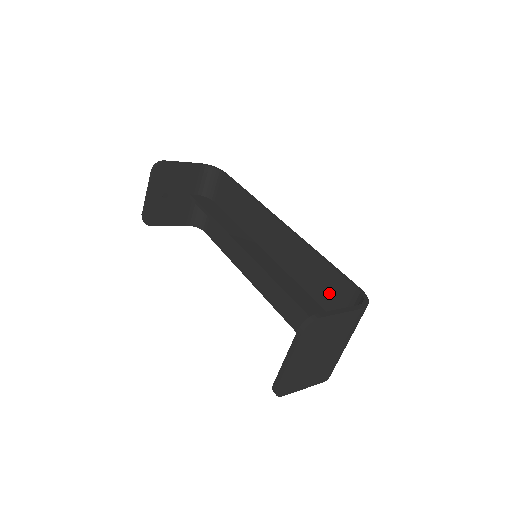
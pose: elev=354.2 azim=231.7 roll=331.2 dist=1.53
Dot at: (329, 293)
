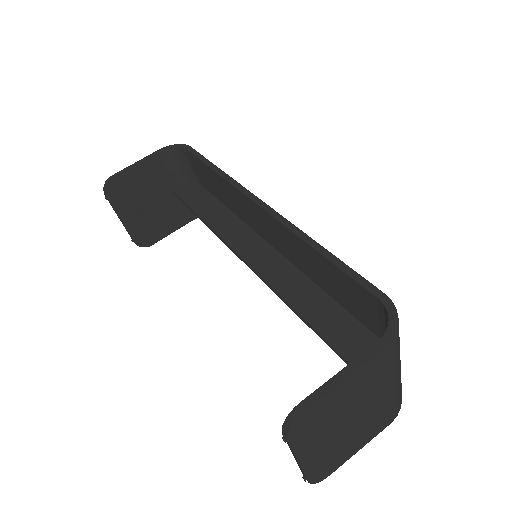
Dot at: (350, 300)
